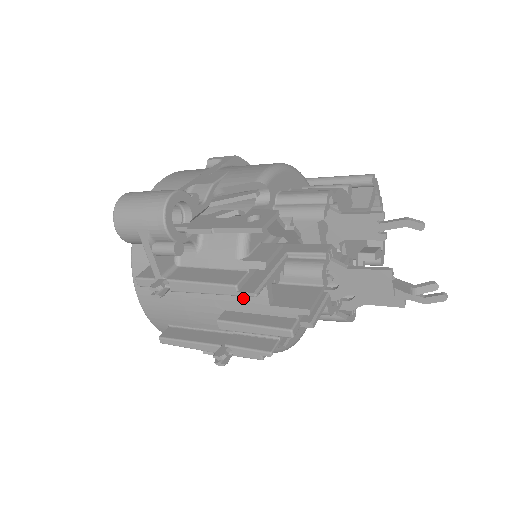
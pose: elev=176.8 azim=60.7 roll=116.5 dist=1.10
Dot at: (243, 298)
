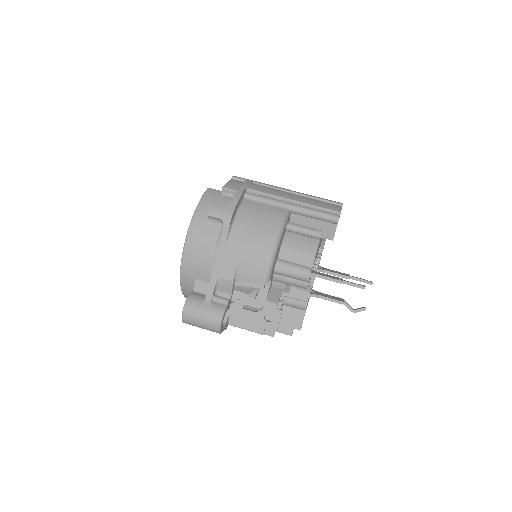
Dot at: occluded
